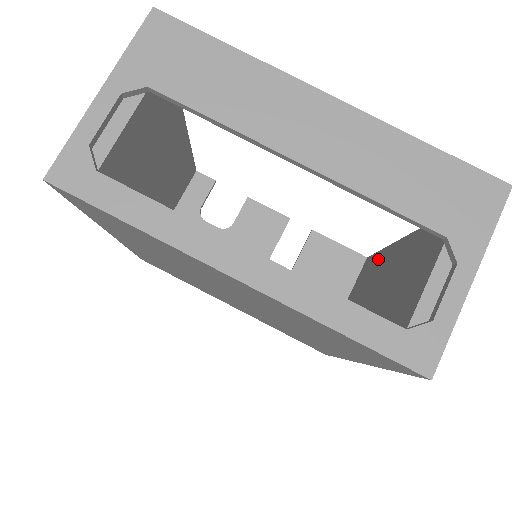
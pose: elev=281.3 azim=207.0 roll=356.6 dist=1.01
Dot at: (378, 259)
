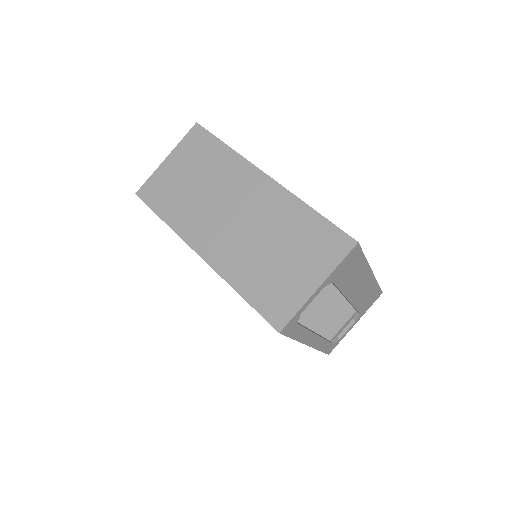
Dot at: occluded
